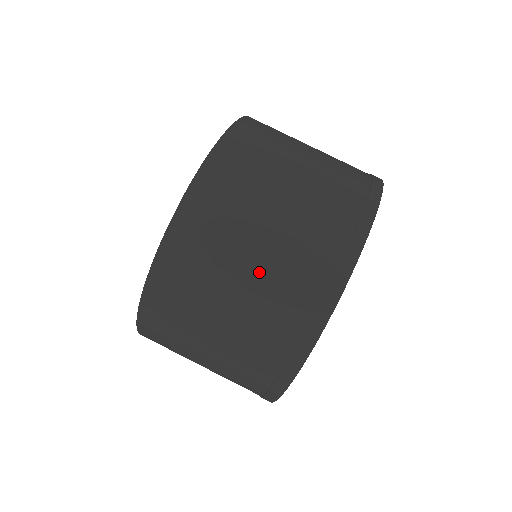
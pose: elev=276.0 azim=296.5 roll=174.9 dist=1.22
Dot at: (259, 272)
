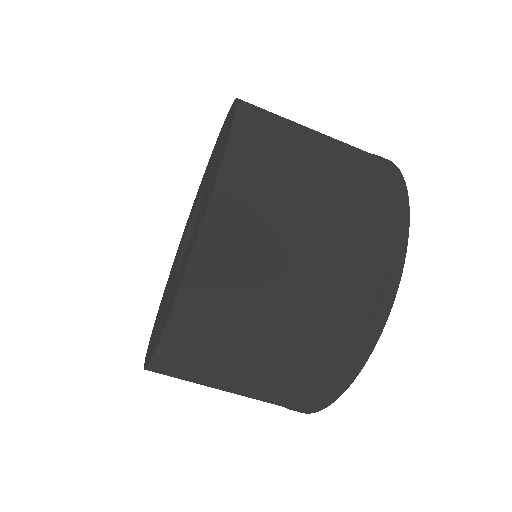
Dot at: (323, 233)
